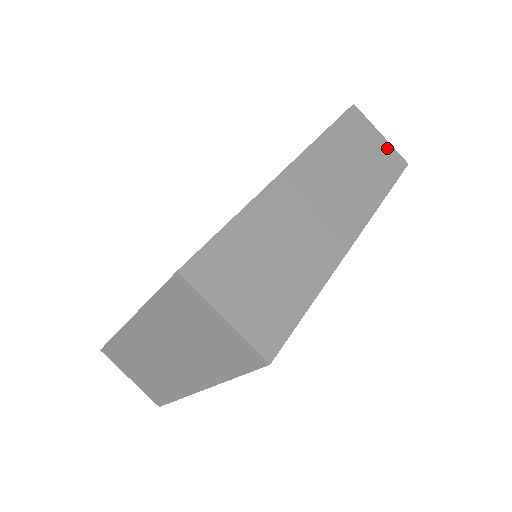
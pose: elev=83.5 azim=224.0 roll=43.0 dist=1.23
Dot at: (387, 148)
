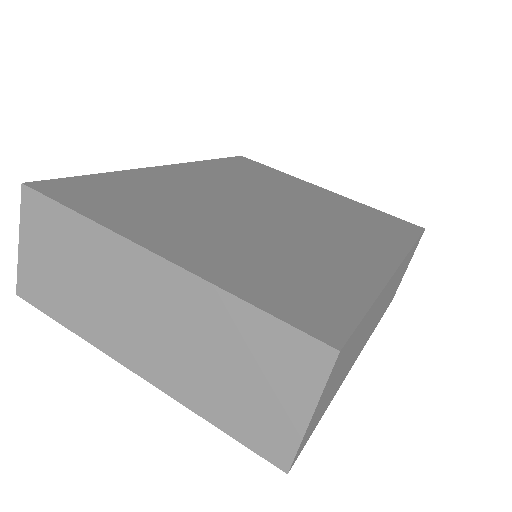
Dot at: occluded
